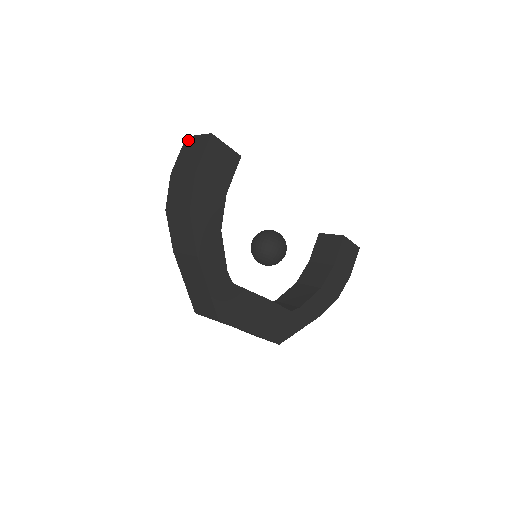
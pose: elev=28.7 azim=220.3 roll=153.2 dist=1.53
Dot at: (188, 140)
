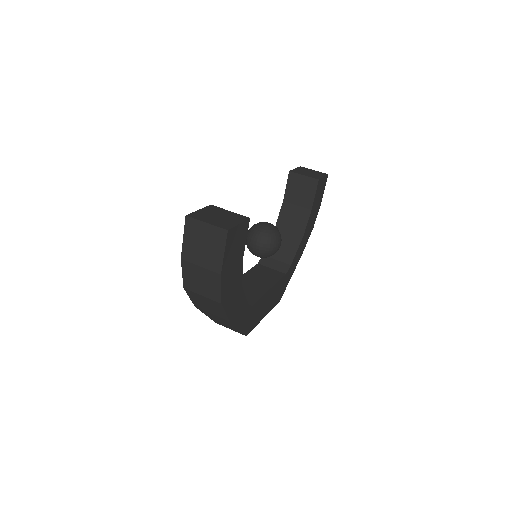
Dot at: (191, 223)
